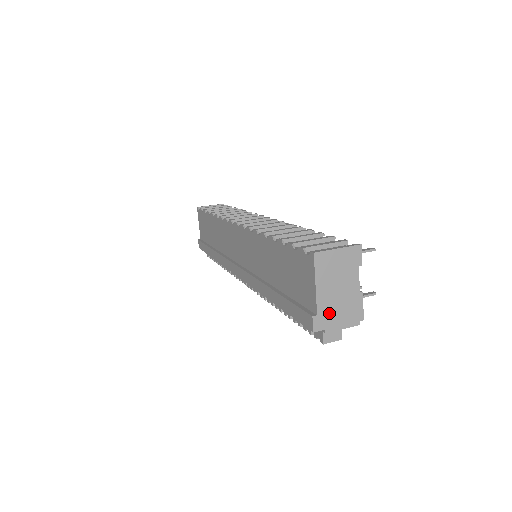
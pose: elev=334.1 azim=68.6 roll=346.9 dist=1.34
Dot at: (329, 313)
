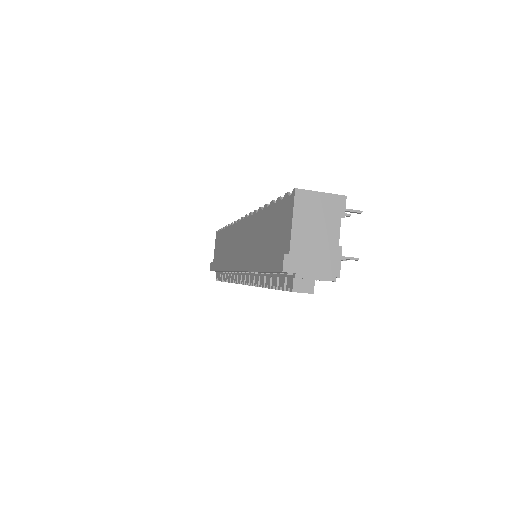
Dot at: (303, 257)
